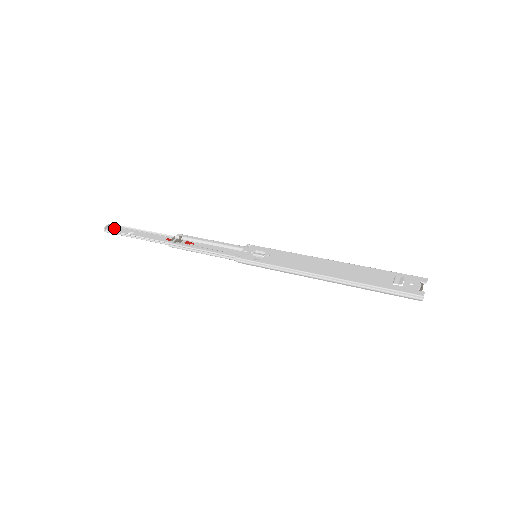
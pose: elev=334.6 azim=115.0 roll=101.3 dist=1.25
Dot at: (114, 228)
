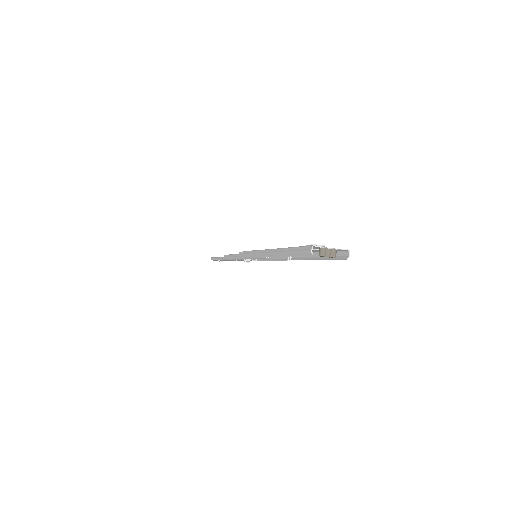
Dot at: occluded
